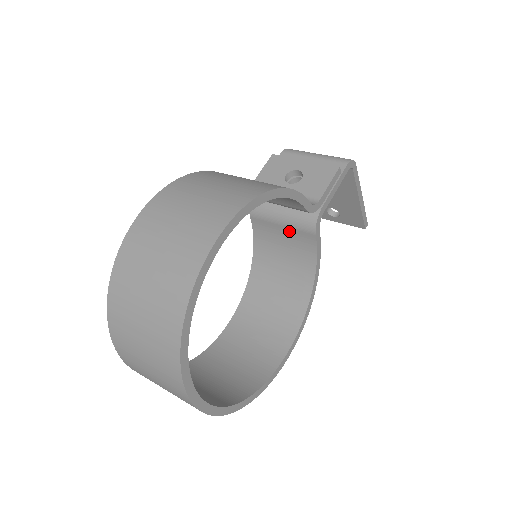
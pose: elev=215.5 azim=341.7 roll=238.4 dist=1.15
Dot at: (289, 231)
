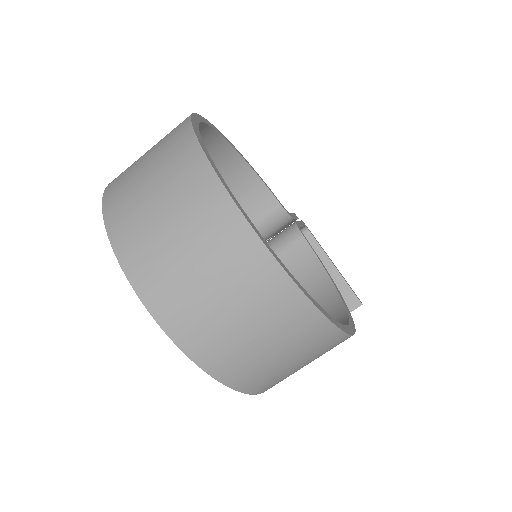
Dot at: (280, 259)
